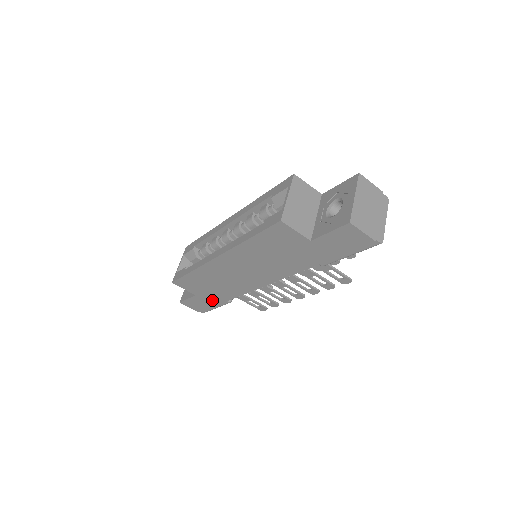
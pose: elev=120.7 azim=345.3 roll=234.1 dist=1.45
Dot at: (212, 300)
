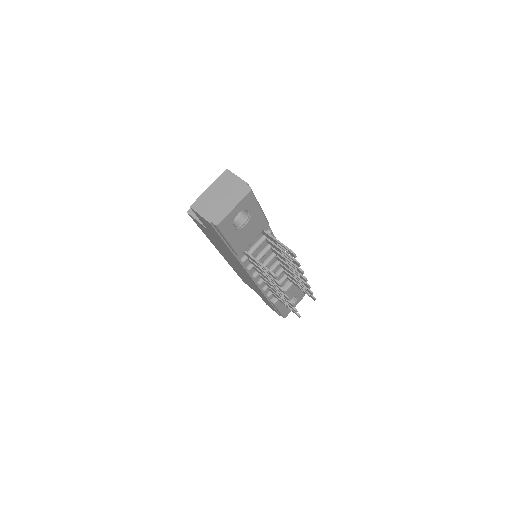
Dot at: (266, 300)
